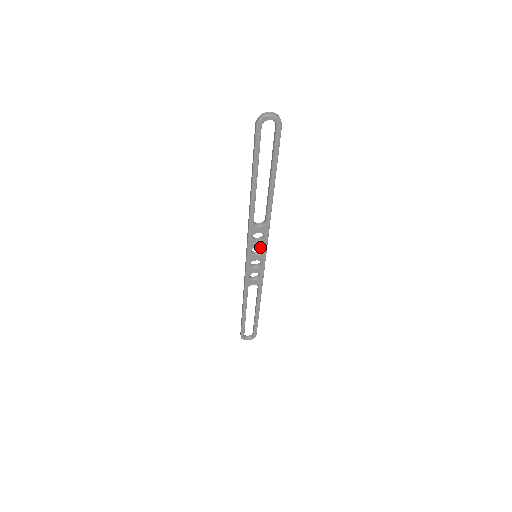
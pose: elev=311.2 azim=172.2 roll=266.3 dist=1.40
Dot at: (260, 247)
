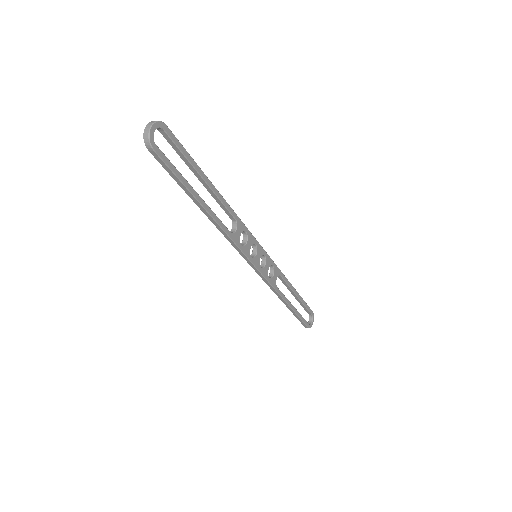
Dot at: occluded
